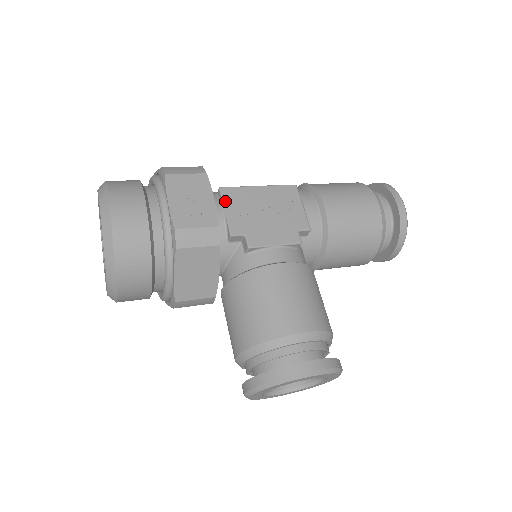
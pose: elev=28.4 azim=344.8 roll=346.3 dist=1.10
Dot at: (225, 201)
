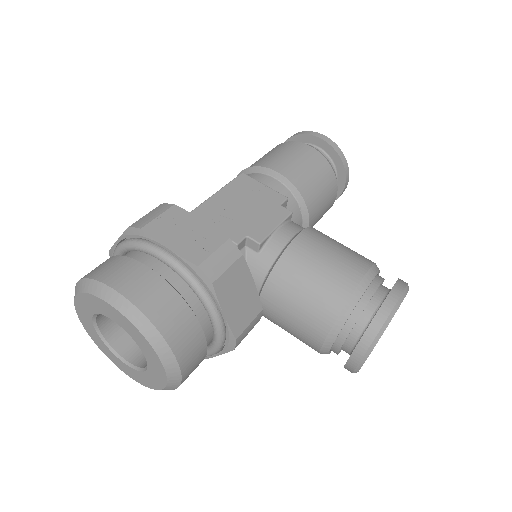
Dot at: occluded
